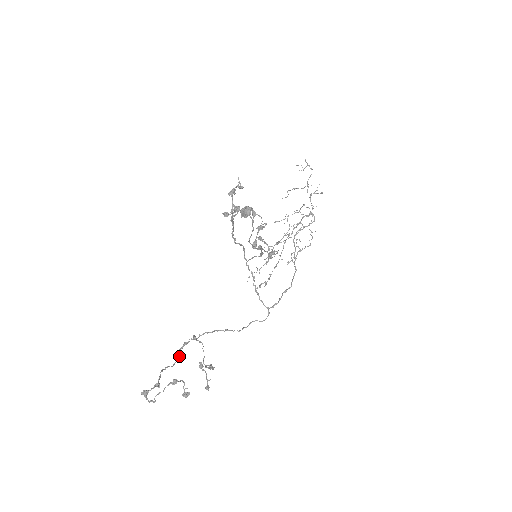
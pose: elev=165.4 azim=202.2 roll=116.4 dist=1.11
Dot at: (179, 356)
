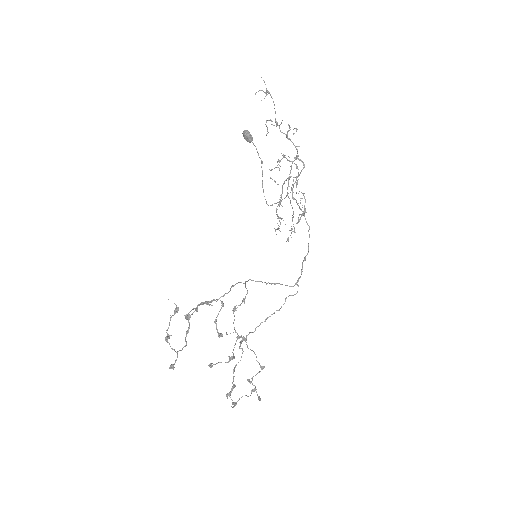
Dot at: (242, 350)
